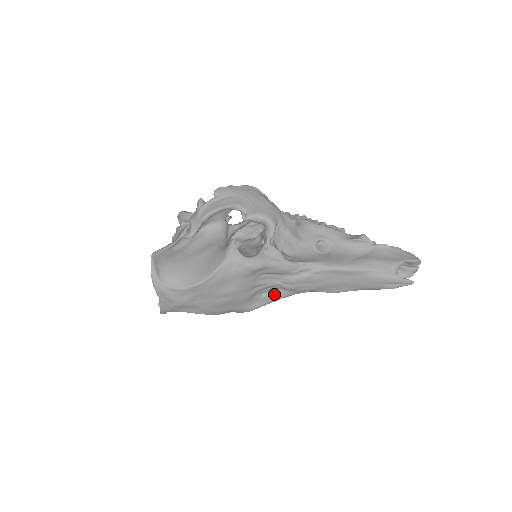
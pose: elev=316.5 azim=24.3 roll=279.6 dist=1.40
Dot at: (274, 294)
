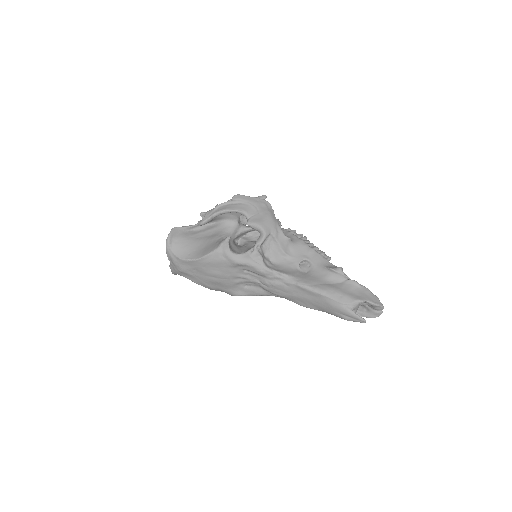
Dot at: (255, 289)
